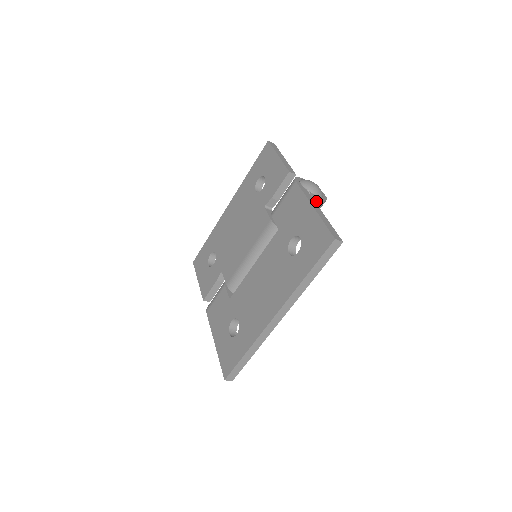
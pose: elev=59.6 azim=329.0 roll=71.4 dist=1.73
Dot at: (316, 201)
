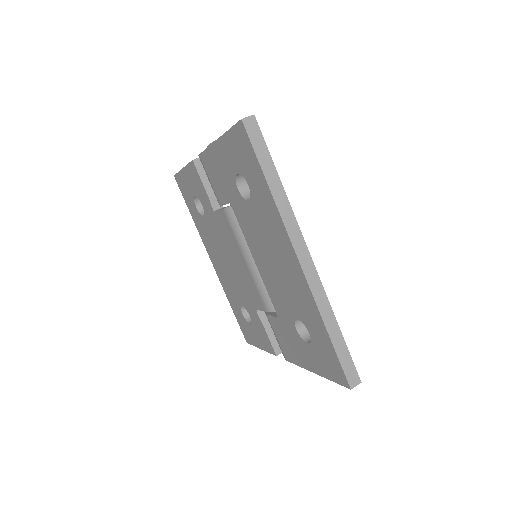
Dot at: occluded
